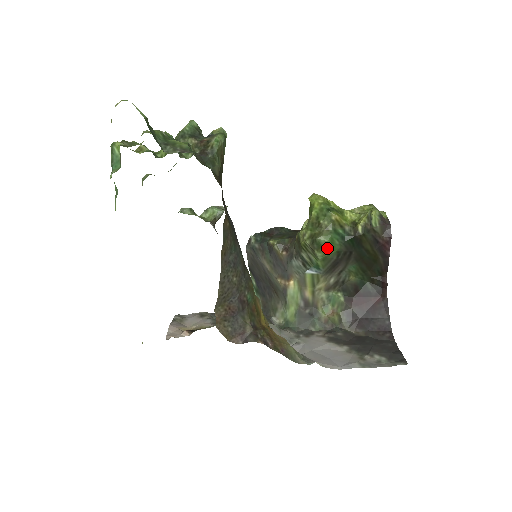
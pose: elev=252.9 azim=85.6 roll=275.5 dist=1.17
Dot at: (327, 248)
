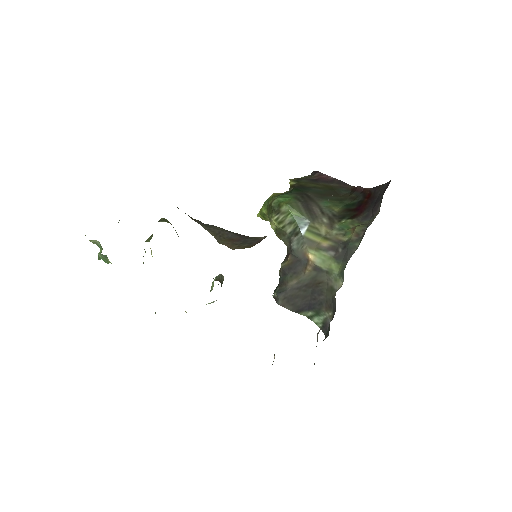
Dot at: (284, 201)
